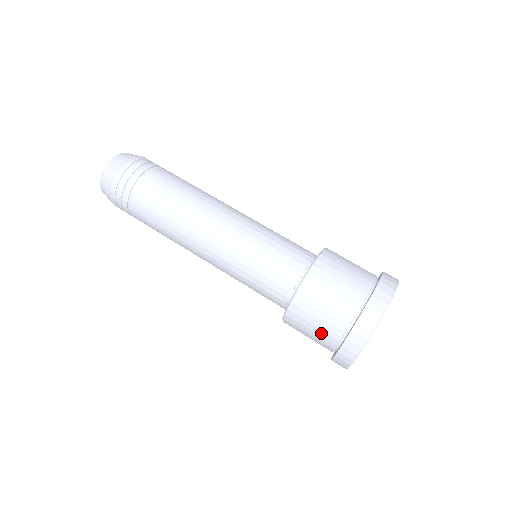
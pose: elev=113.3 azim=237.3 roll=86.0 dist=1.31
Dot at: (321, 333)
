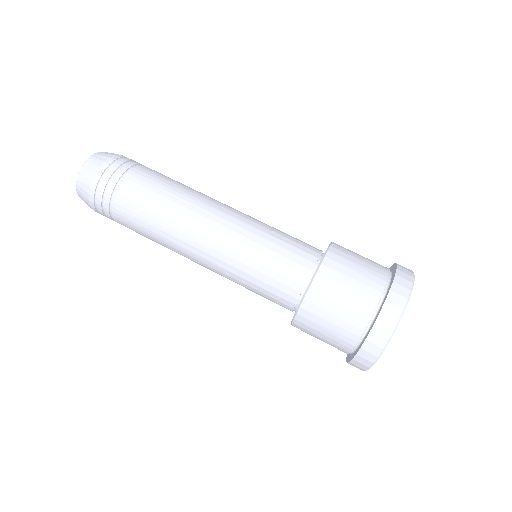
Dot at: (352, 306)
